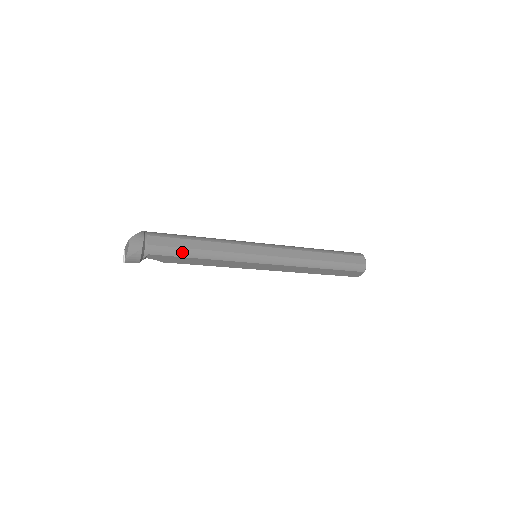
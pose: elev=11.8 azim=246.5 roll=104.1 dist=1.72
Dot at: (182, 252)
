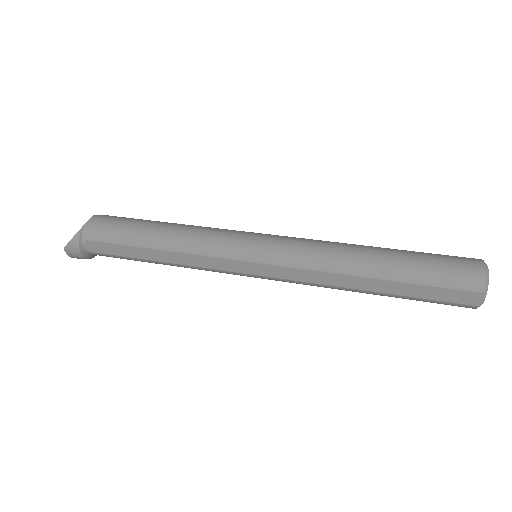
Dot at: (135, 260)
